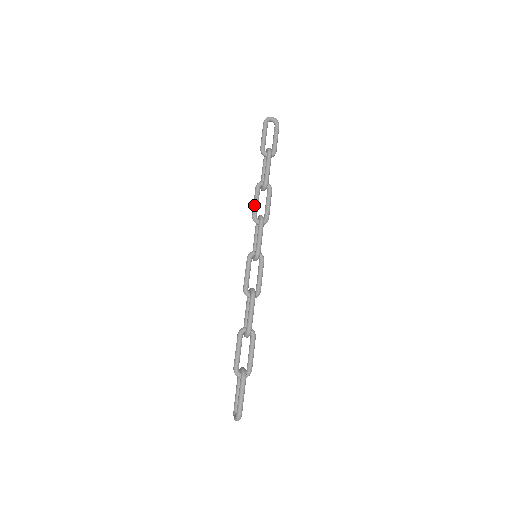
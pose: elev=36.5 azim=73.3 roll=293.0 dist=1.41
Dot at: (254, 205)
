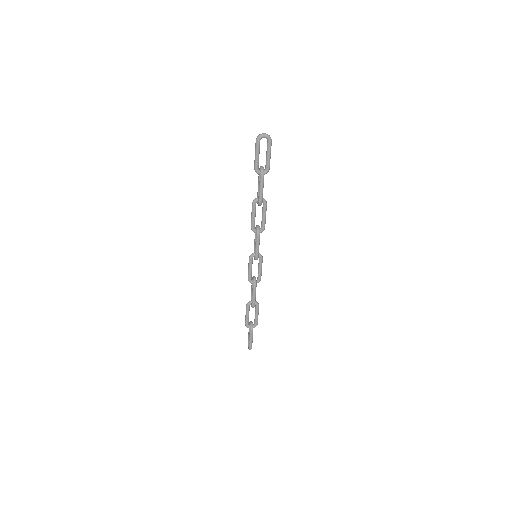
Dot at: (251, 220)
